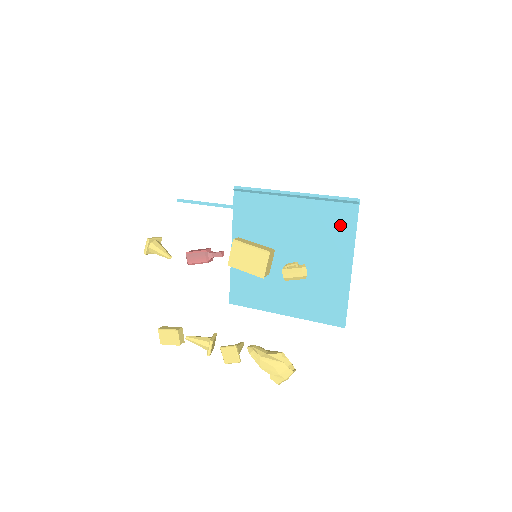
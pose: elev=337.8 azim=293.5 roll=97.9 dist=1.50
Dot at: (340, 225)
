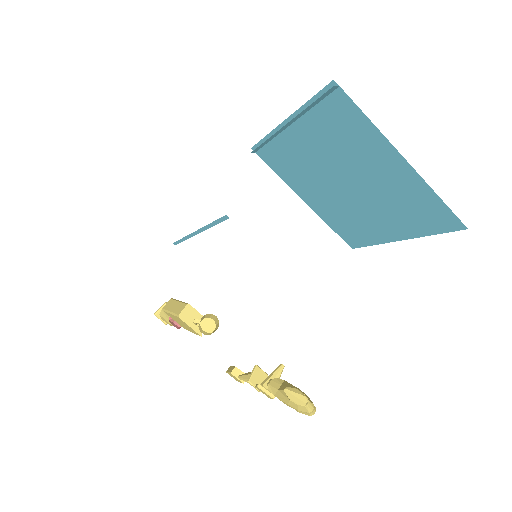
Dot at: (348, 123)
